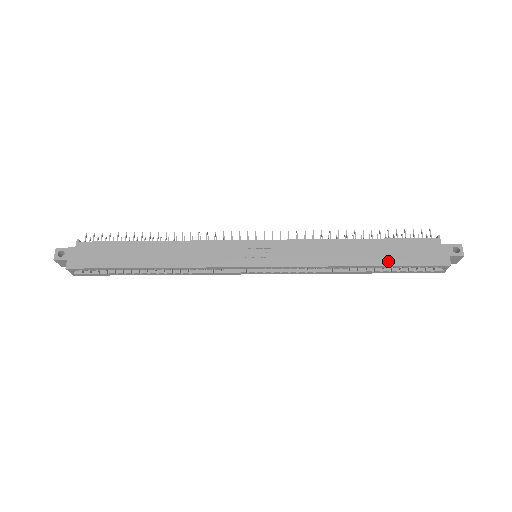
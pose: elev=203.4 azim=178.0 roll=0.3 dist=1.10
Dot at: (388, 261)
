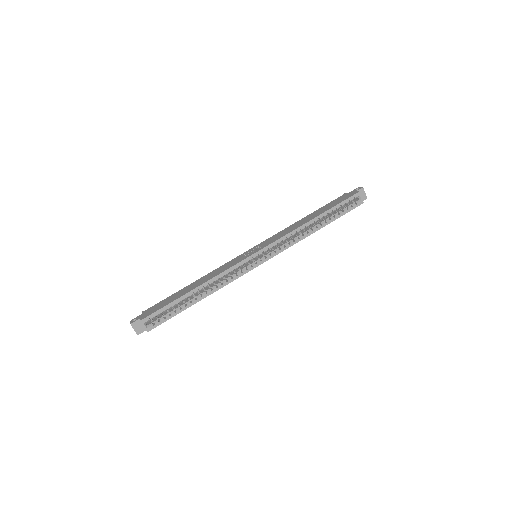
Dot at: (327, 210)
